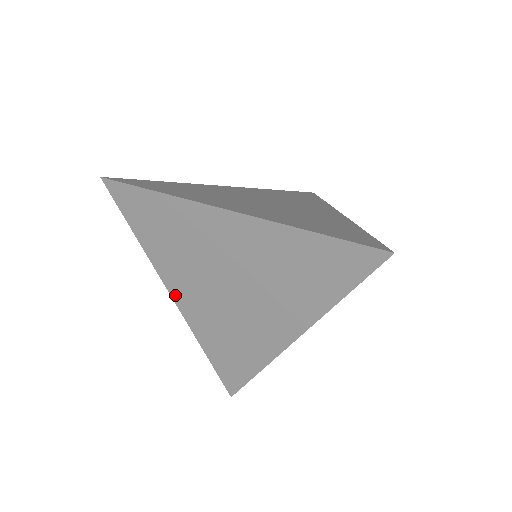
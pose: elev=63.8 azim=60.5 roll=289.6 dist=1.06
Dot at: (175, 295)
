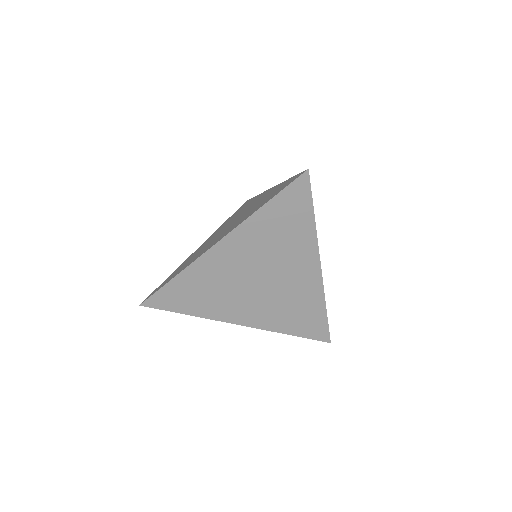
Dot at: (241, 322)
